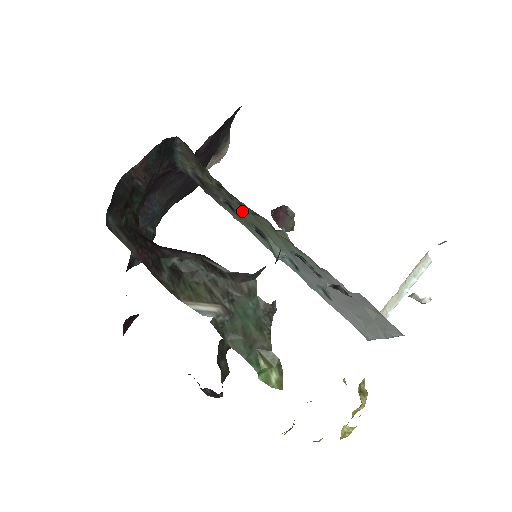
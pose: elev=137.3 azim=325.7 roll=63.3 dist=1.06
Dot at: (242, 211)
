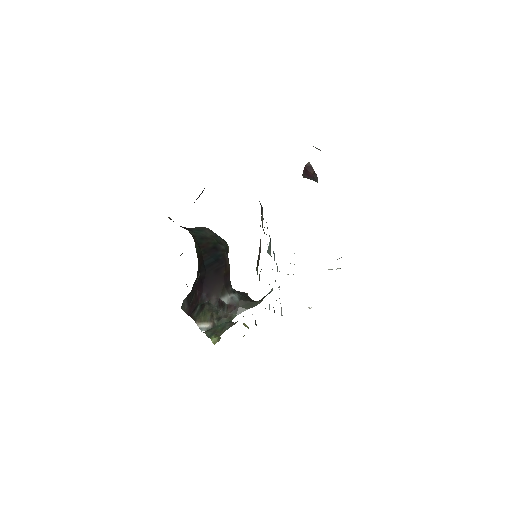
Dot at: occluded
